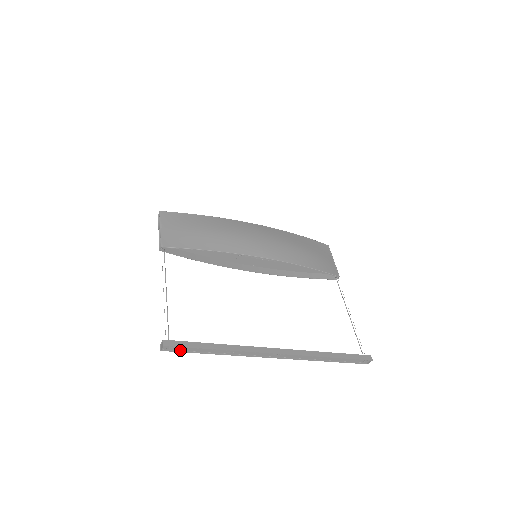
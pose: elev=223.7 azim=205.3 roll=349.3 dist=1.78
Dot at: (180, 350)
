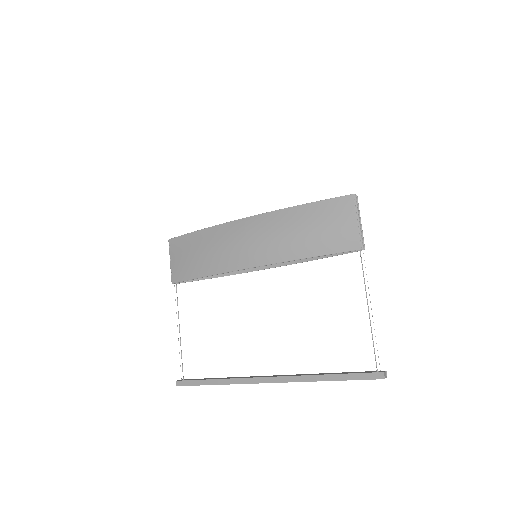
Dot at: occluded
